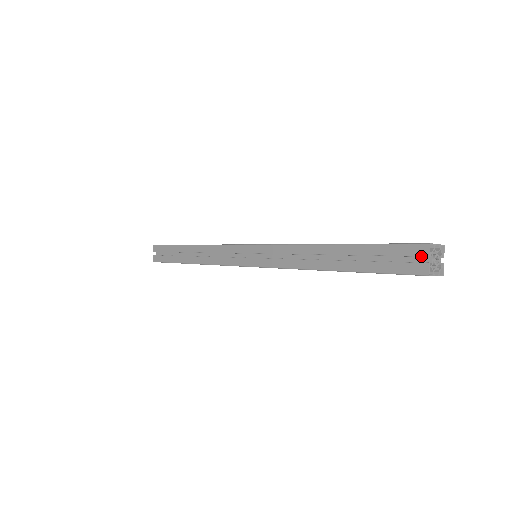
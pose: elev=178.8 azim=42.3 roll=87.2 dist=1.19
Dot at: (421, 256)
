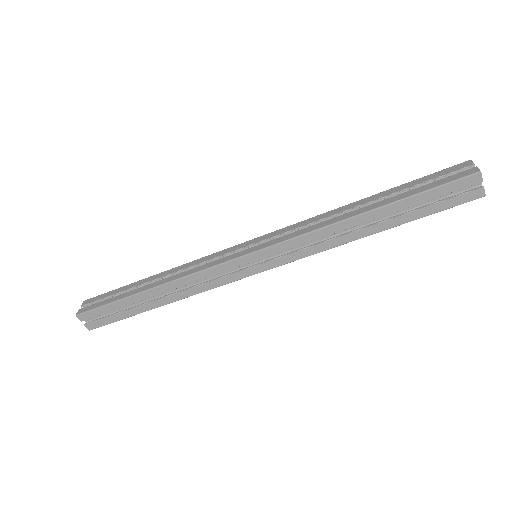
Dot at: (466, 167)
